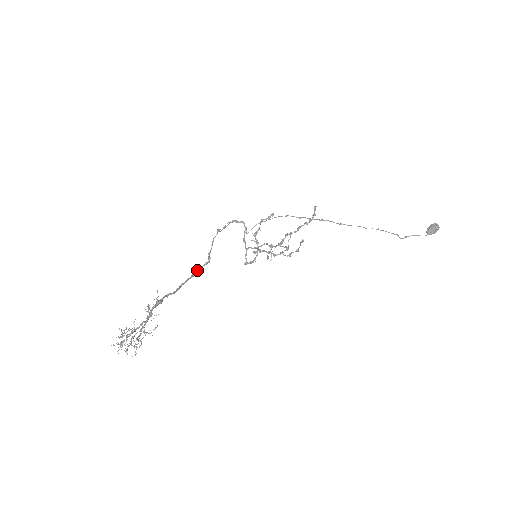
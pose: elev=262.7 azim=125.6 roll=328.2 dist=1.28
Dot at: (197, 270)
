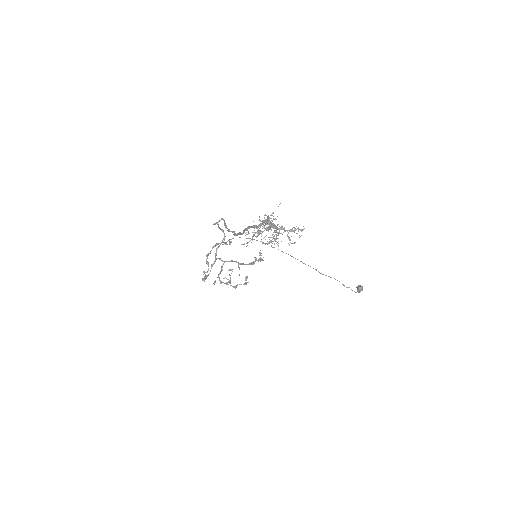
Dot at: occluded
